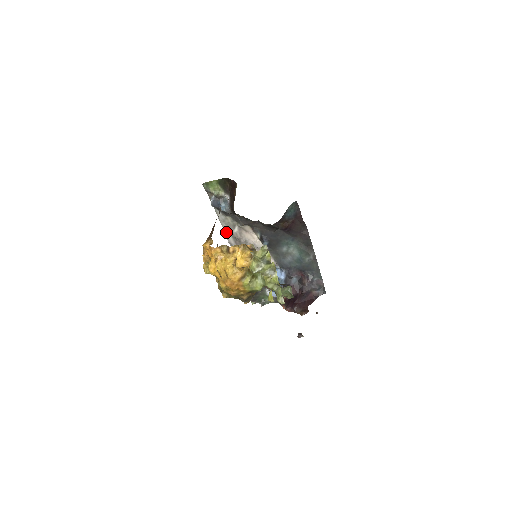
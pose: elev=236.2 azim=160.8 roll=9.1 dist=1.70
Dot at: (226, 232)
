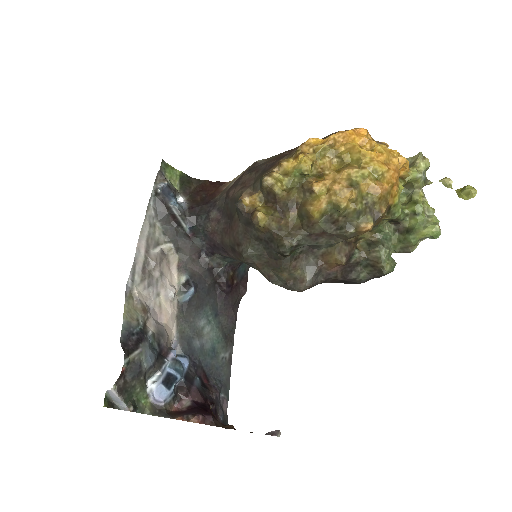
Dot at: (140, 244)
